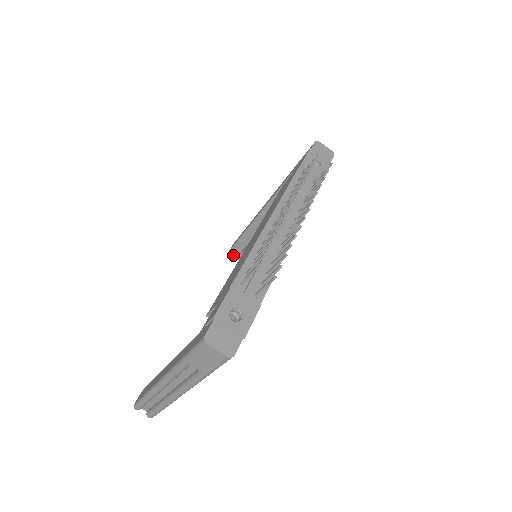
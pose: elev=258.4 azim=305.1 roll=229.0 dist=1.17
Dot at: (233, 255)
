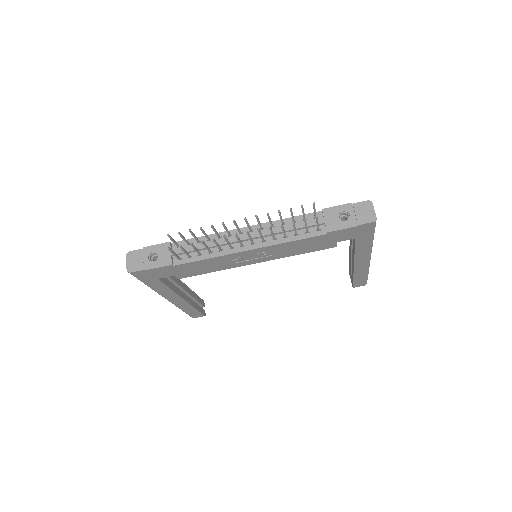
Dot at: (350, 277)
